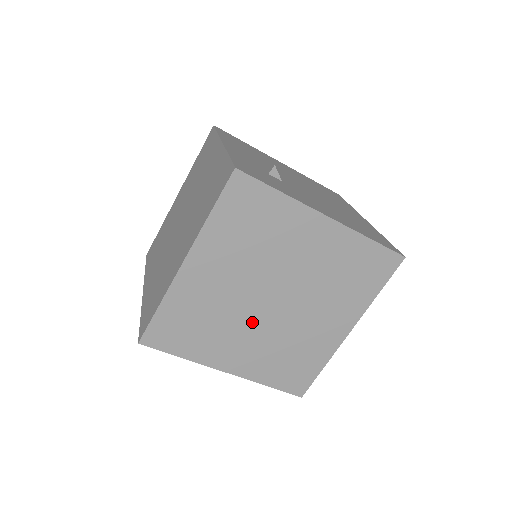
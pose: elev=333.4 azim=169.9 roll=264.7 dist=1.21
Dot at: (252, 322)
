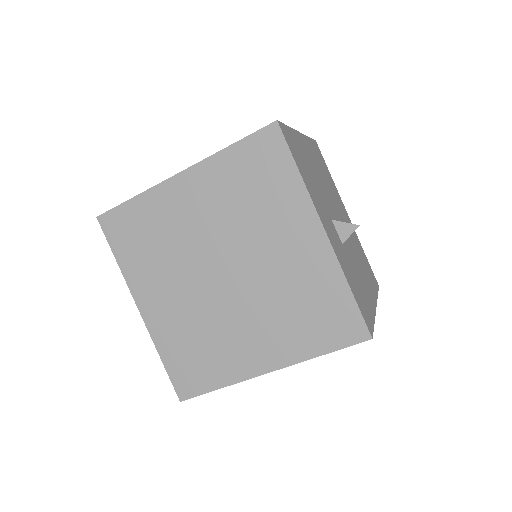
Dot at: (232, 308)
